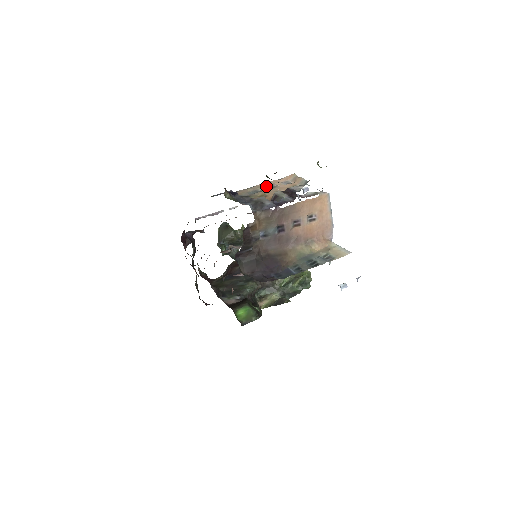
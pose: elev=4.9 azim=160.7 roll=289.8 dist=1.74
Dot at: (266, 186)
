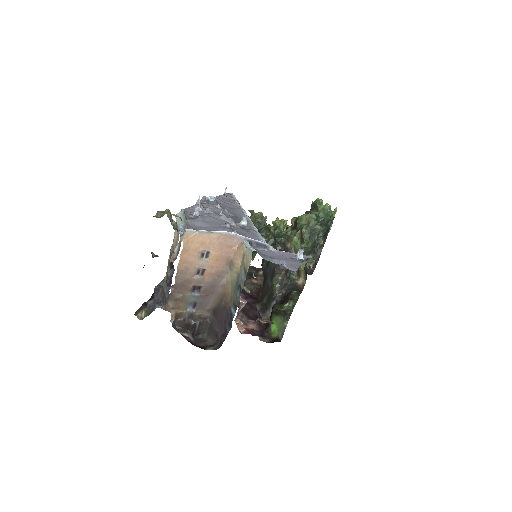
Dot at: occluded
